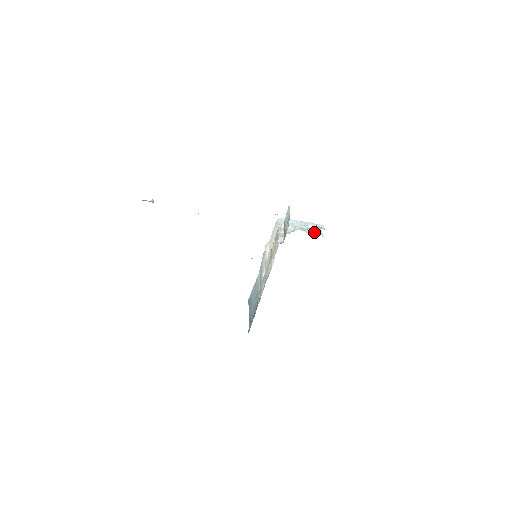
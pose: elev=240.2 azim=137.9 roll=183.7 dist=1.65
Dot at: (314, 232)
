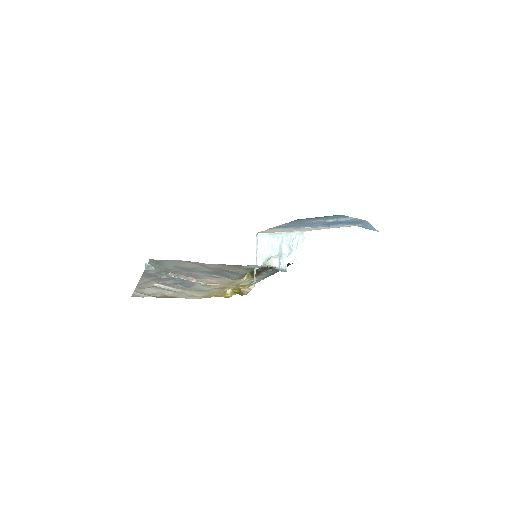
Dot at: (281, 269)
